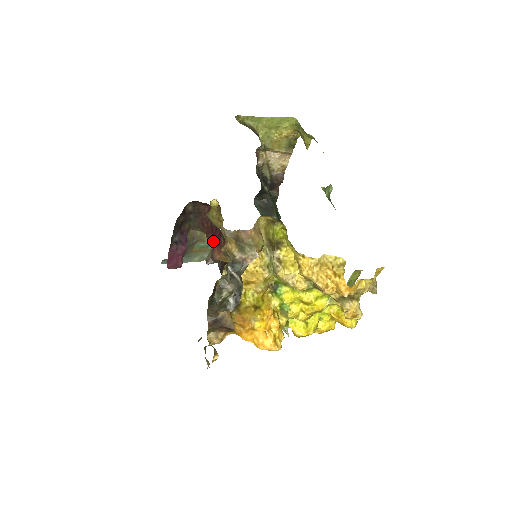
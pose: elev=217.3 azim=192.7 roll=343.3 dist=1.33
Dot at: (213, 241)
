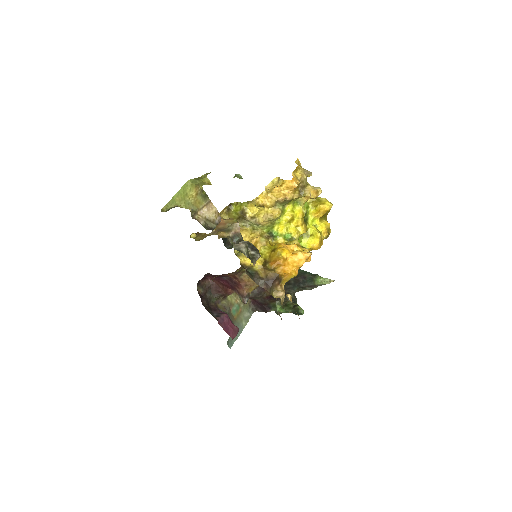
Dot at: (233, 290)
